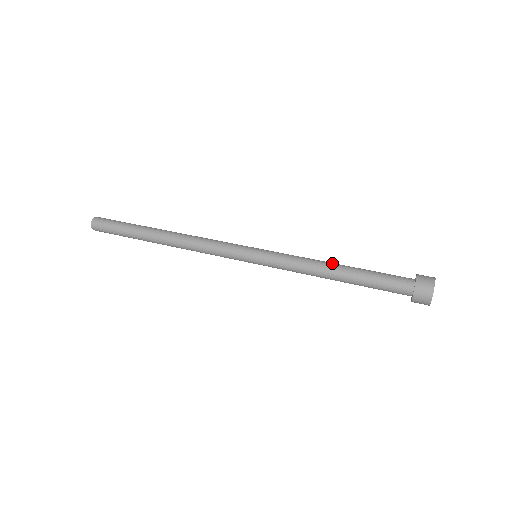
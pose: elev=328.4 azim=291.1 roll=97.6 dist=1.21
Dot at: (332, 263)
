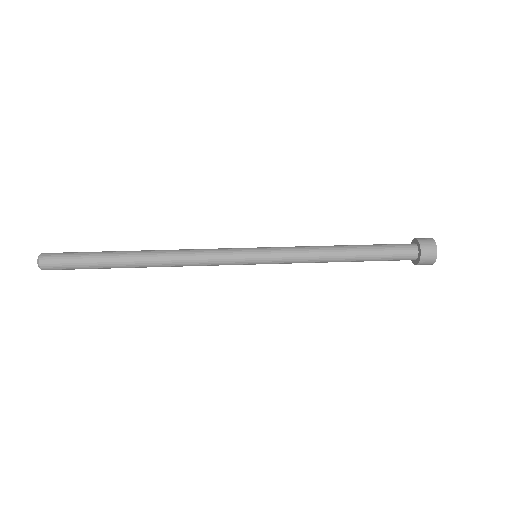
Dot at: (338, 252)
